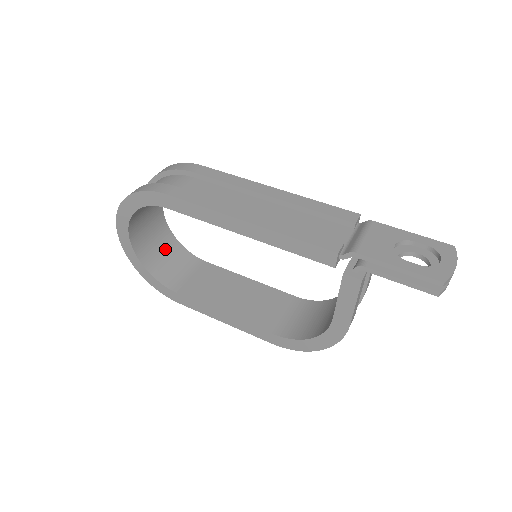
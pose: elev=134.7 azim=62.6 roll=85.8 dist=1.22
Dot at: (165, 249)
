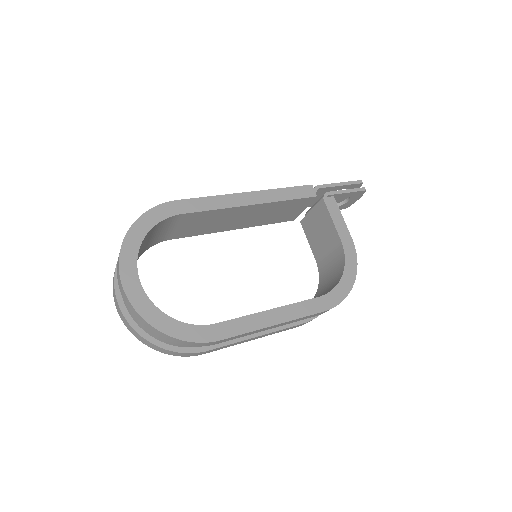
Dot at: occluded
